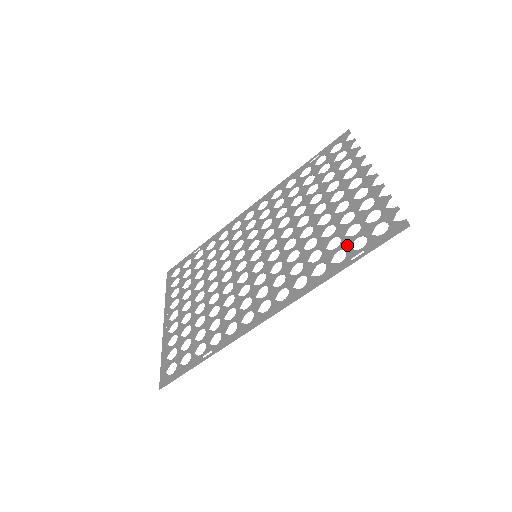
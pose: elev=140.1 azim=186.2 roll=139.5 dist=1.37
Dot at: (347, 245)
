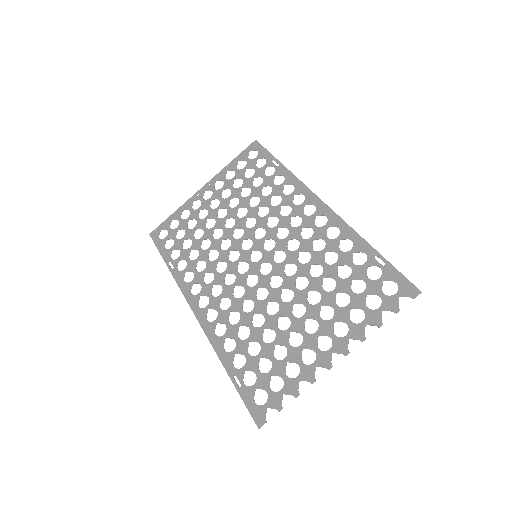
Dot at: (249, 365)
